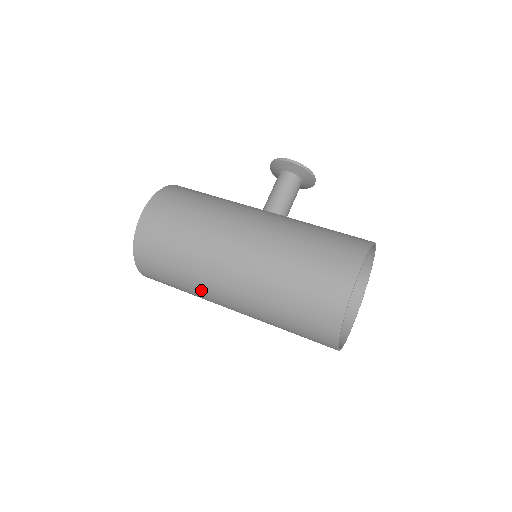
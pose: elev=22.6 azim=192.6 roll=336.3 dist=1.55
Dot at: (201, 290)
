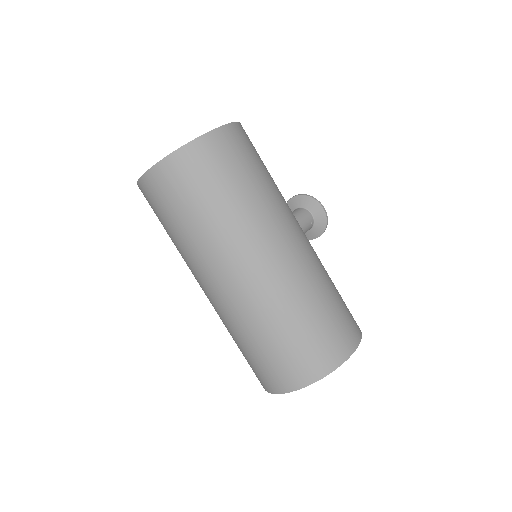
Dot at: (215, 245)
